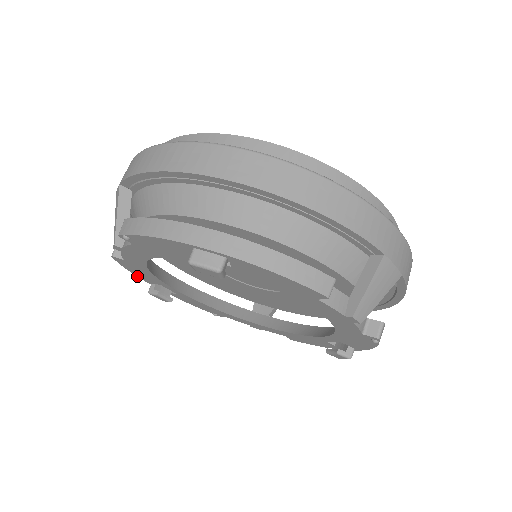
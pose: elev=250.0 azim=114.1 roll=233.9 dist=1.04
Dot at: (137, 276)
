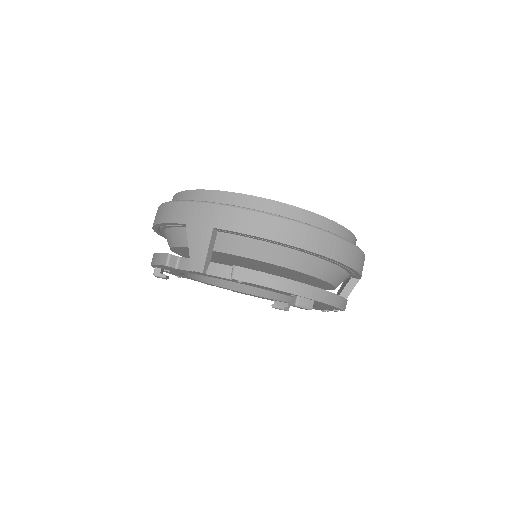
Dot at: (151, 265)
